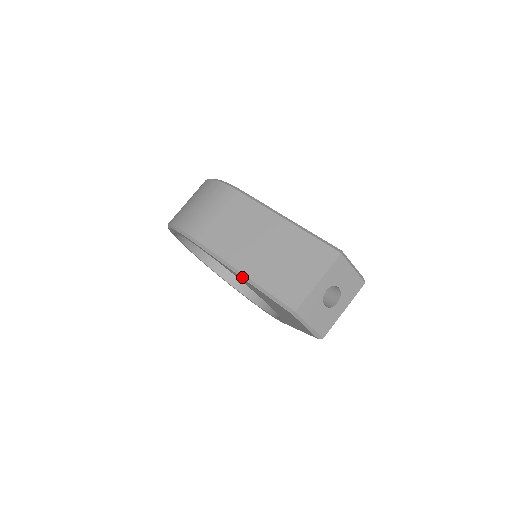
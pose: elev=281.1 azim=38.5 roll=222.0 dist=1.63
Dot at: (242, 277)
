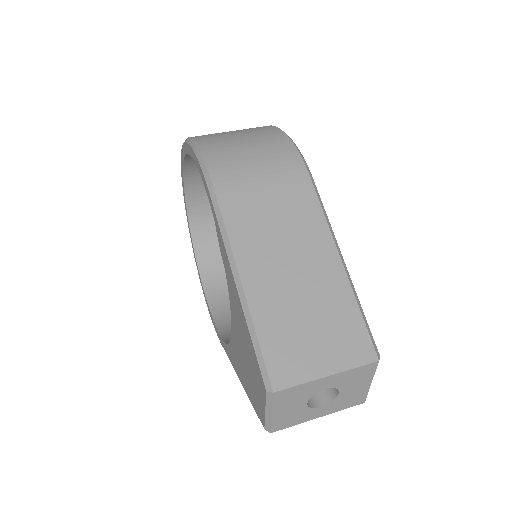
Dot at: (238, 289)
